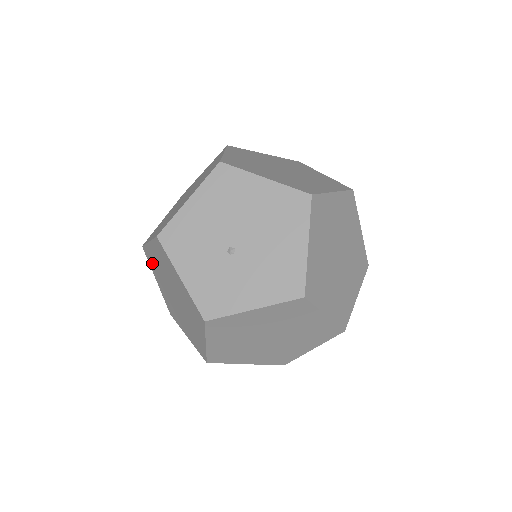
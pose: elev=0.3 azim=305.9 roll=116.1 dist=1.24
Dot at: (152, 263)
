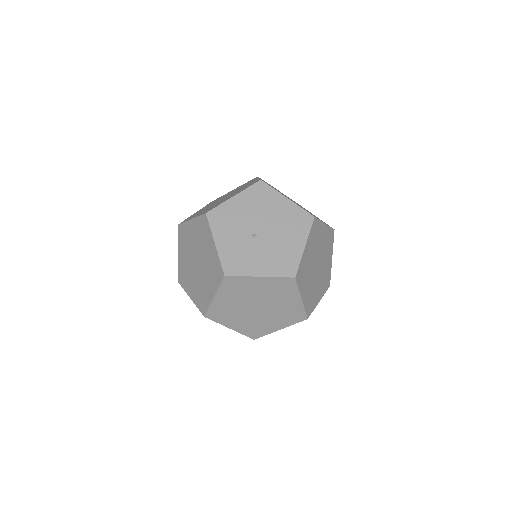
Dot at: (183, 237)
